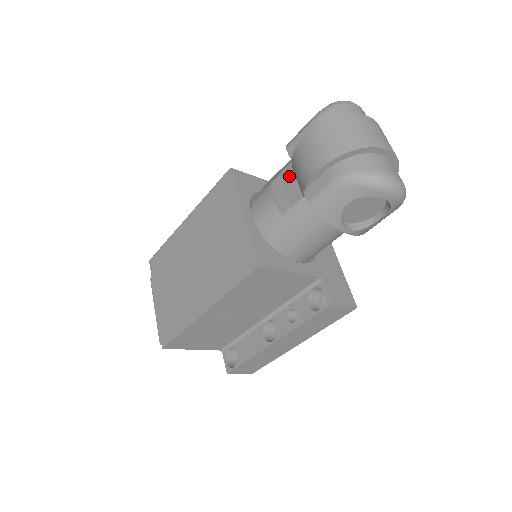
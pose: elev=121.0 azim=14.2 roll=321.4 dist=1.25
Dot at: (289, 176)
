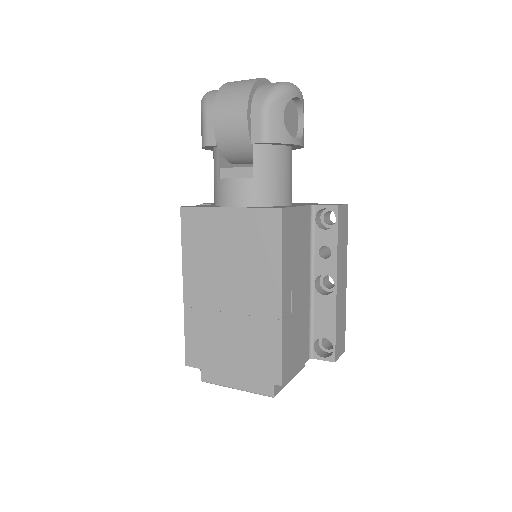
Dot at: (224, 165)
